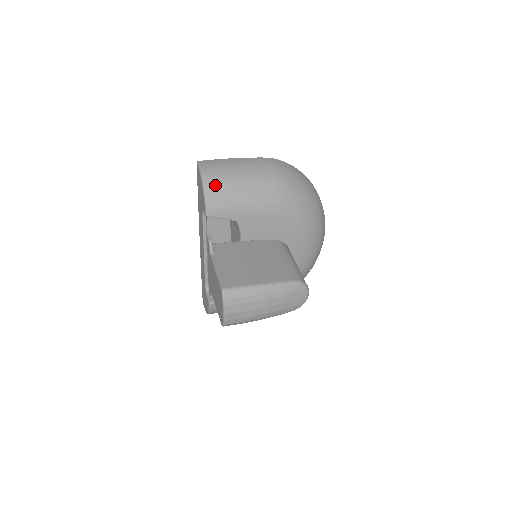
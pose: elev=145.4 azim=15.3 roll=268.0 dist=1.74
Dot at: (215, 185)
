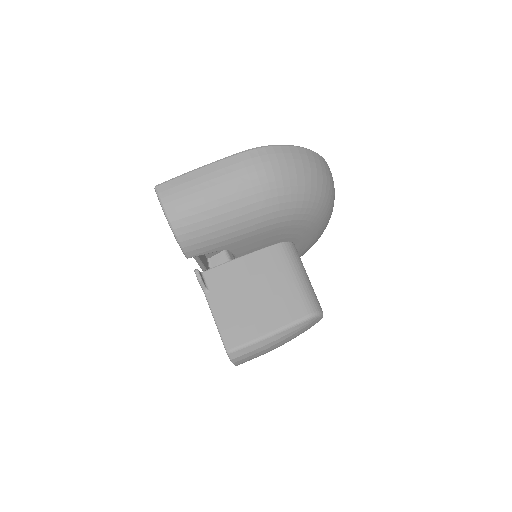
Dot at: (187, 226)
